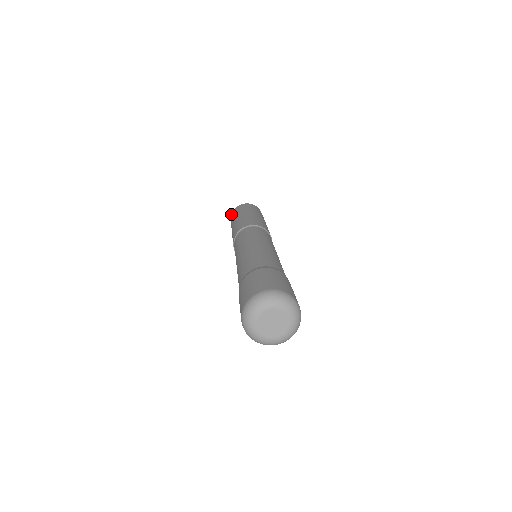
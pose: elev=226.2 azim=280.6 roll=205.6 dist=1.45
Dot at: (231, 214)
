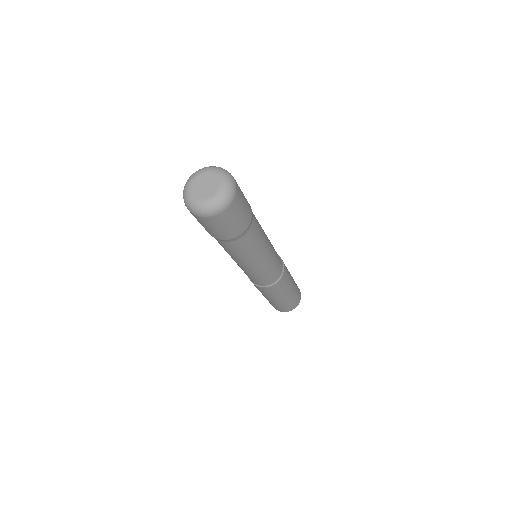
Dot at: occluded
